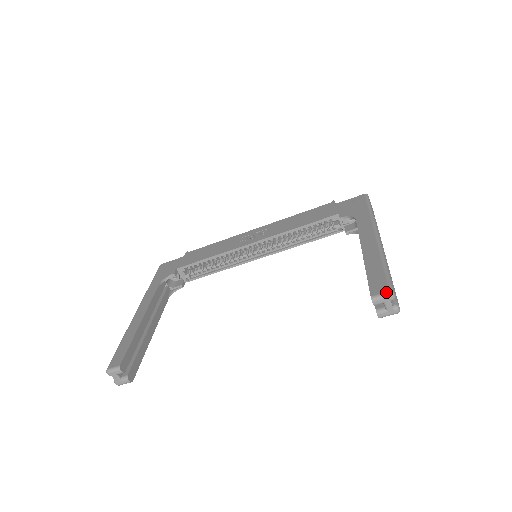
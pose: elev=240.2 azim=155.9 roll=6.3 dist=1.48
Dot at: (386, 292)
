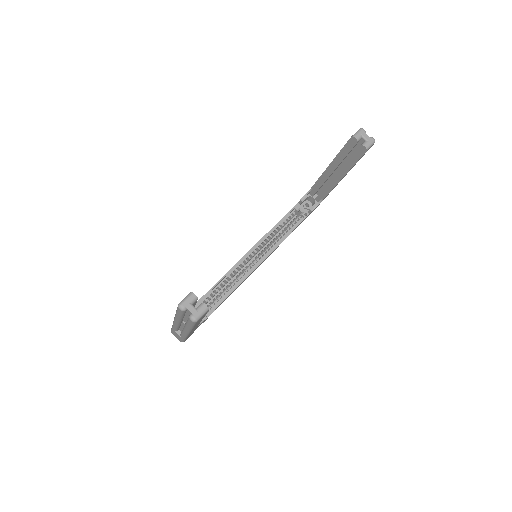
Dot at: (358, 130)
